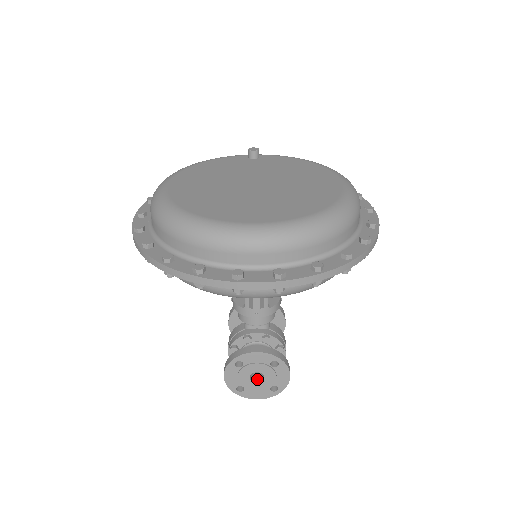
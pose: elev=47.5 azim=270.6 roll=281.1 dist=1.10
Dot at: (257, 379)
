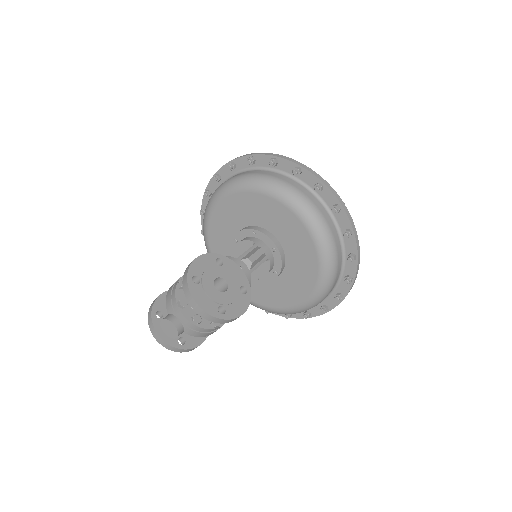
Dot at: (214, 290)
